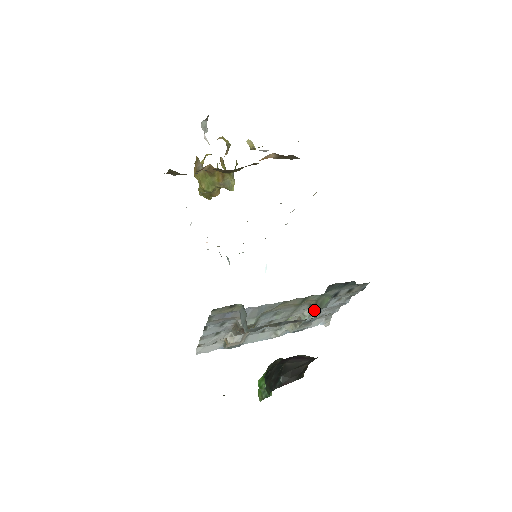
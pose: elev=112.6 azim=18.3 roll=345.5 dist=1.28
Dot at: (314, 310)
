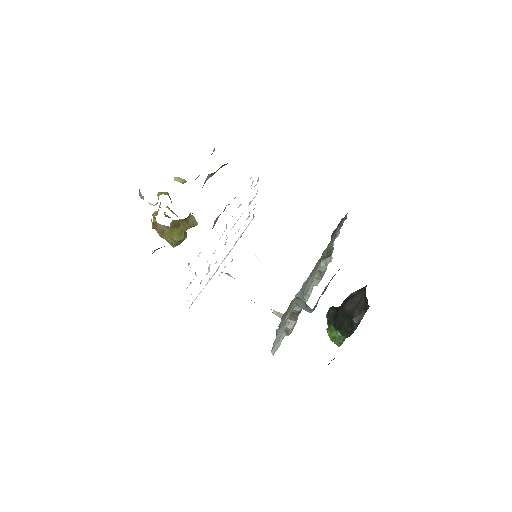
Dot at: (326, 258)
